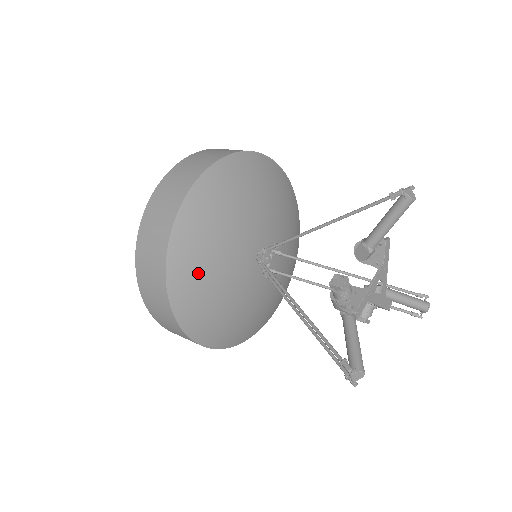
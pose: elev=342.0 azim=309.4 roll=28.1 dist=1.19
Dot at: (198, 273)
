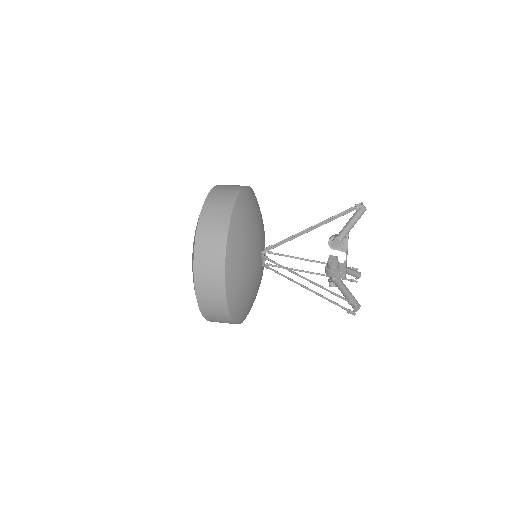
Dot at: (240, 267)
